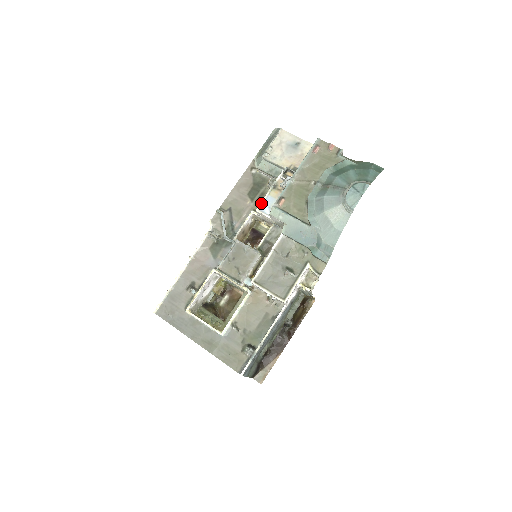
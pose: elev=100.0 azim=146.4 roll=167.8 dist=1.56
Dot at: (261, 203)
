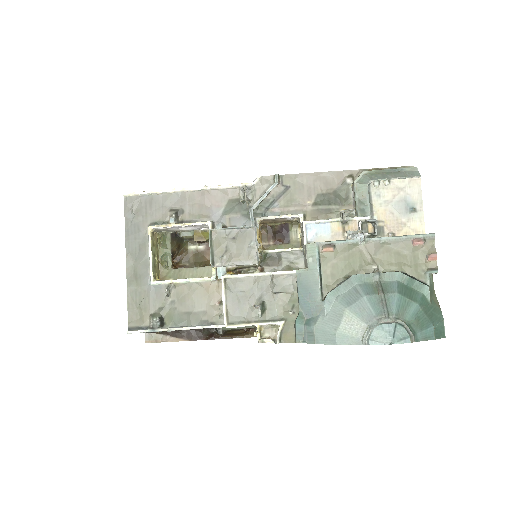
Dot at: (315, 221)
